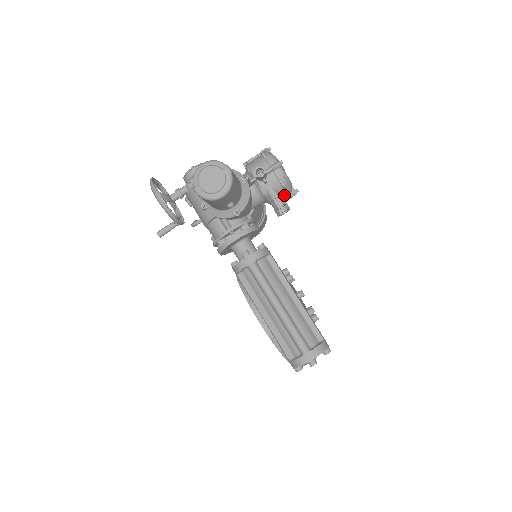
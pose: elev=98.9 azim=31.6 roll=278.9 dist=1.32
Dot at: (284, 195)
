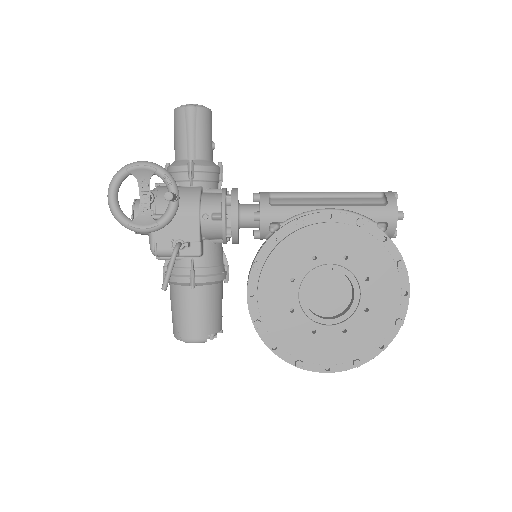
Dot at: occluded
